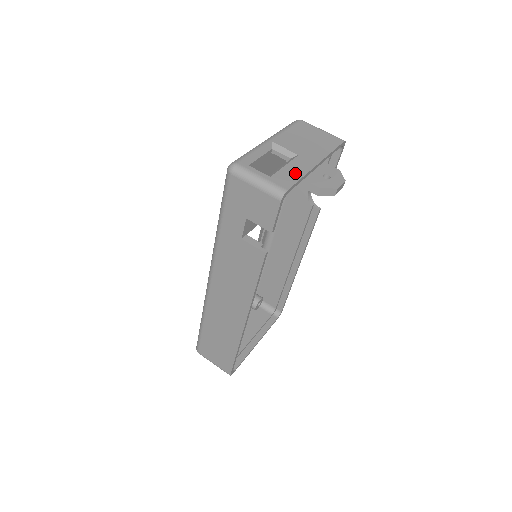
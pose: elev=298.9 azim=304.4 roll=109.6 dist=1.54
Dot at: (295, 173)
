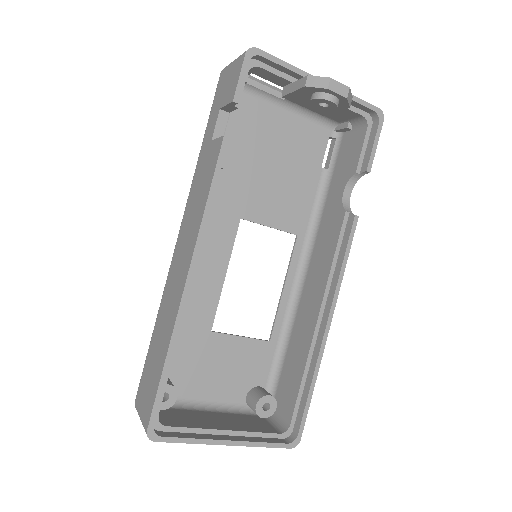
Dot at: occluded
